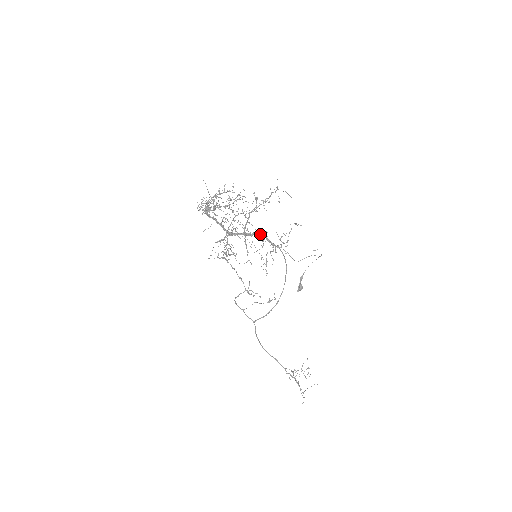
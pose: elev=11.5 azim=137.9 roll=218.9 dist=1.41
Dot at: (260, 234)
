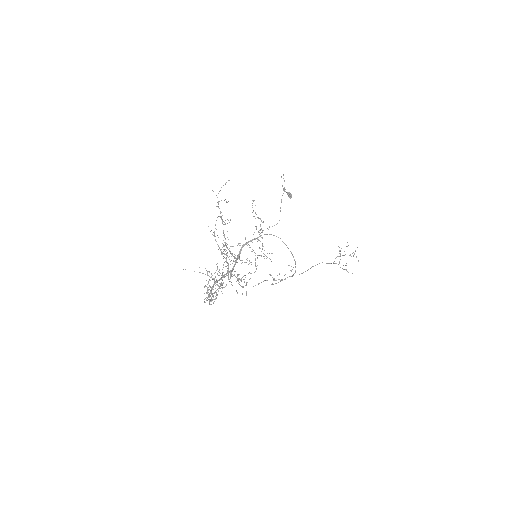
Dot at: (244, 245)
